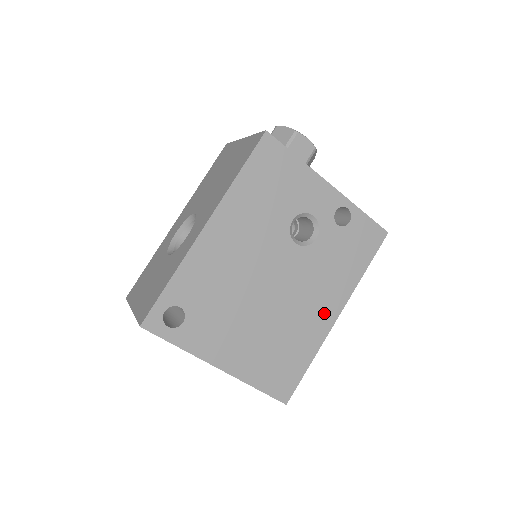
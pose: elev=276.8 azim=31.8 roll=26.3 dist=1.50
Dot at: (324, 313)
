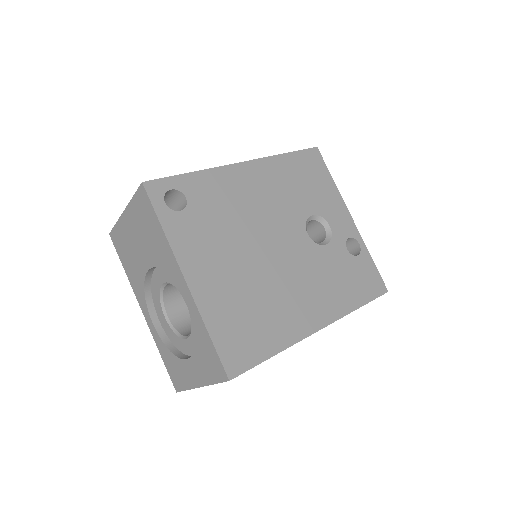
Dot at: (309, 314)
